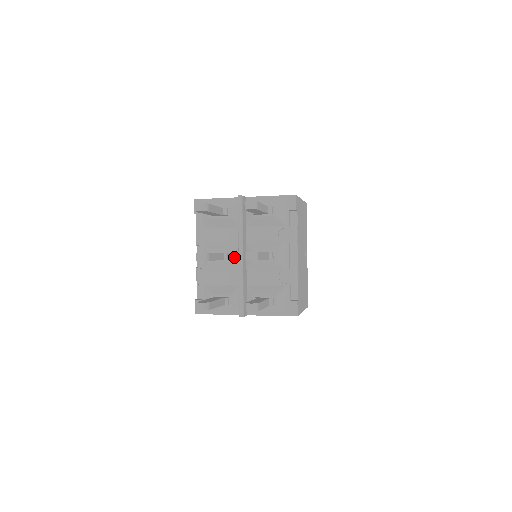
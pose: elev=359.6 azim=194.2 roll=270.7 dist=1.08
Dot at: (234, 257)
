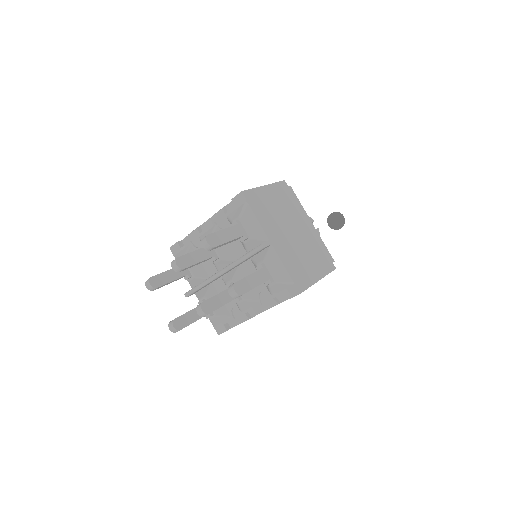
Dot at: (220, 263)
